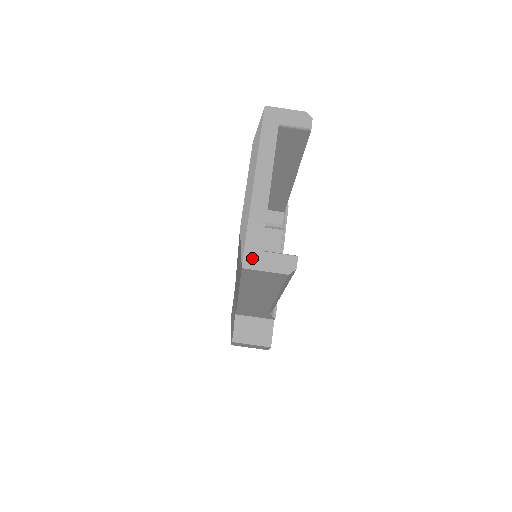
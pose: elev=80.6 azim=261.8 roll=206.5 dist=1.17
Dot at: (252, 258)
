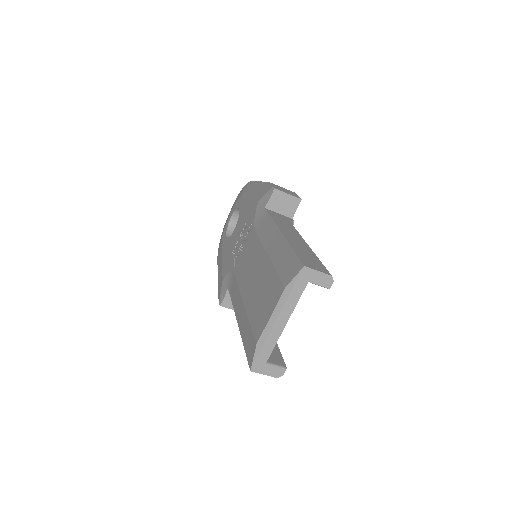
Dot at: (258, 367)
